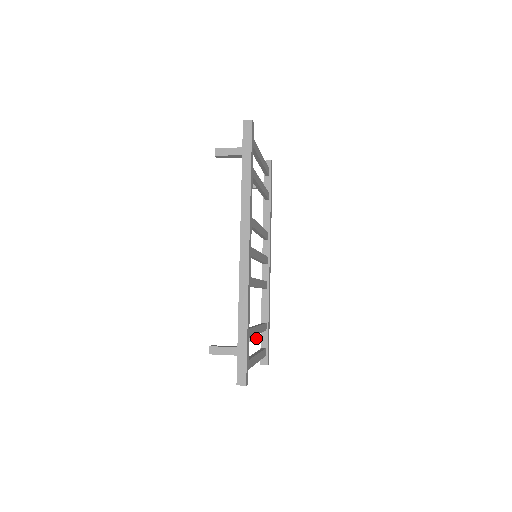
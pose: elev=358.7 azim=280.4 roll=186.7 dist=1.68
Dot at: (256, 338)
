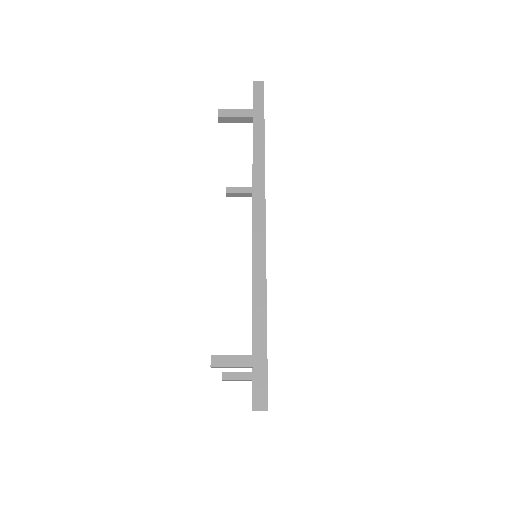
Dot at: (246, 375)
